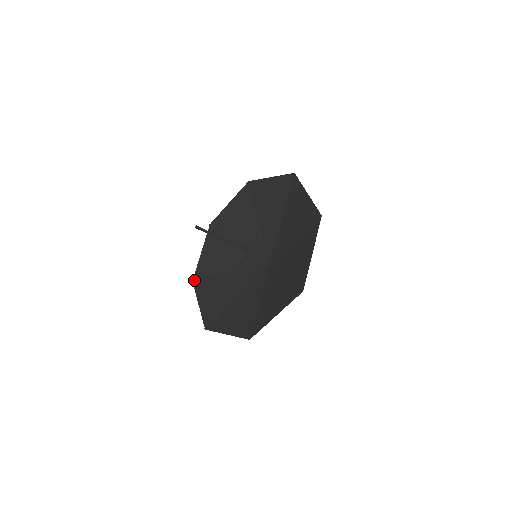
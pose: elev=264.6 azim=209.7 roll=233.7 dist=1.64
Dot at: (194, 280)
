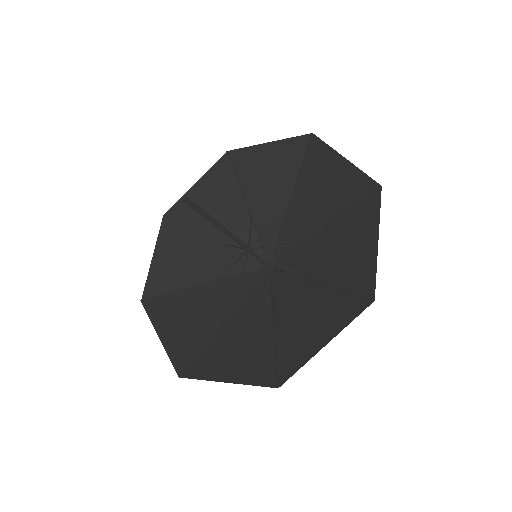
Dot at: (166, 216)
